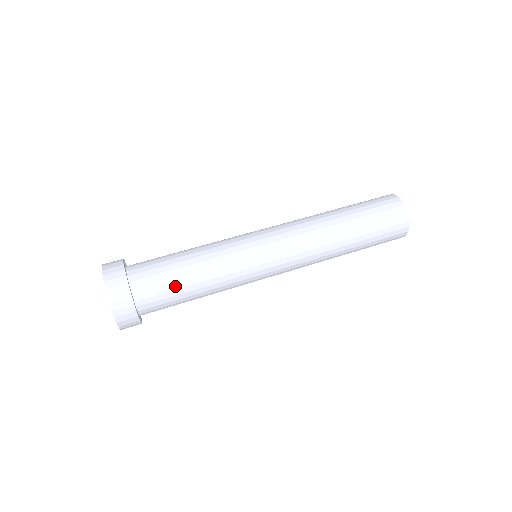
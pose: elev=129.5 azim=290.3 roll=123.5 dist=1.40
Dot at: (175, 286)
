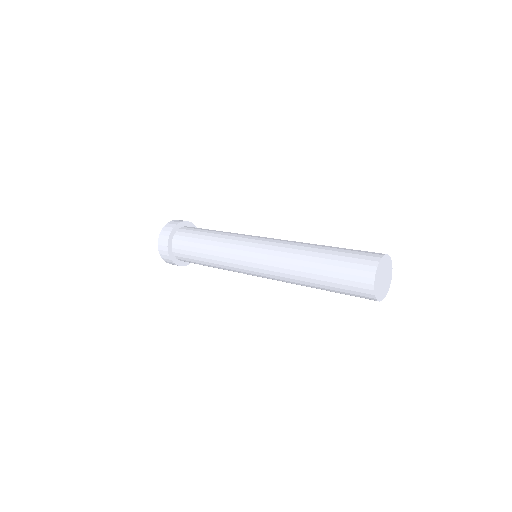
Dot at: (196, 236)
